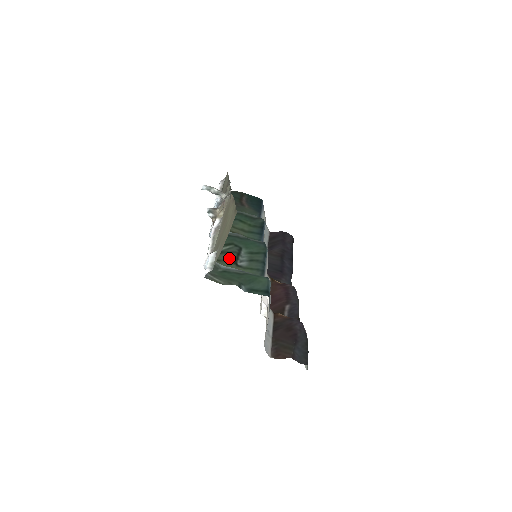
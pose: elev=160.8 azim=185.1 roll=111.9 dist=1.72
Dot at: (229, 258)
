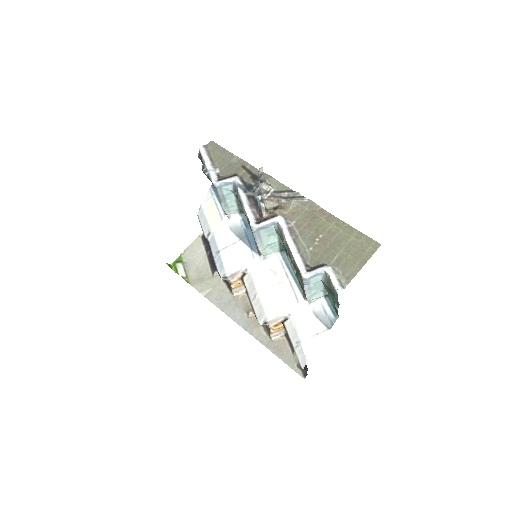
Dot at: occluded
